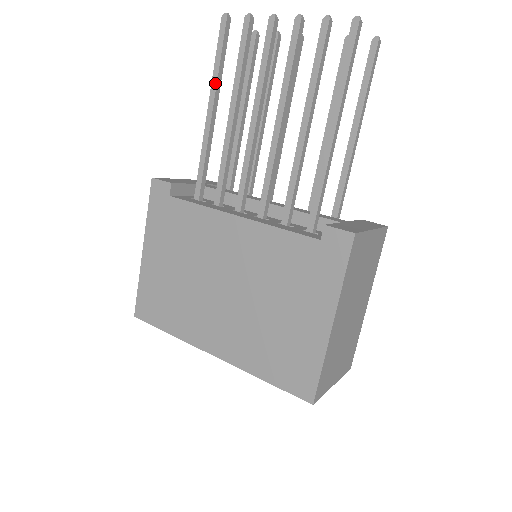
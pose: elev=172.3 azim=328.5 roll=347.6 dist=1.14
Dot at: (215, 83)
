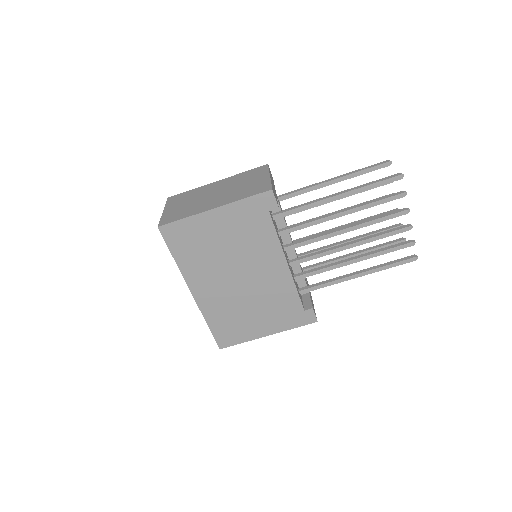
Dot at: (357, 192)
